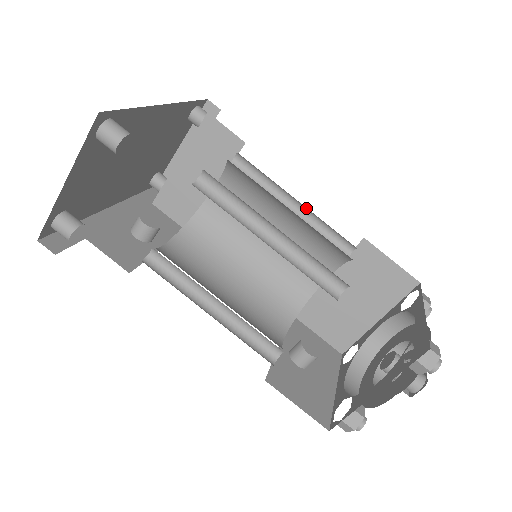
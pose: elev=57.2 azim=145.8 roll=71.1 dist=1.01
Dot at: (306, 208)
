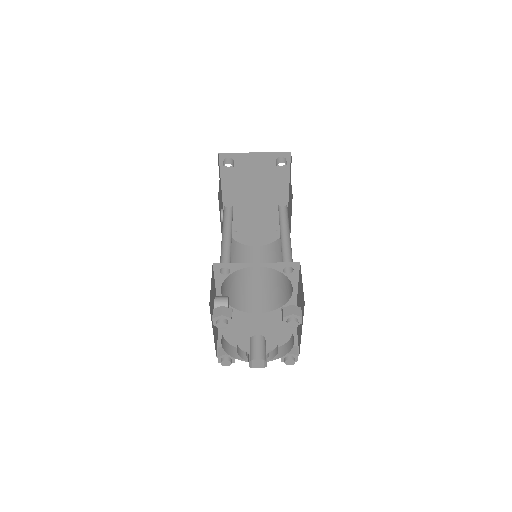
Dot at: occluded
